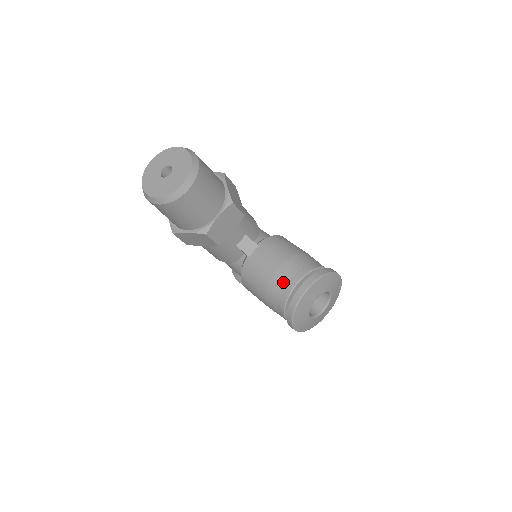
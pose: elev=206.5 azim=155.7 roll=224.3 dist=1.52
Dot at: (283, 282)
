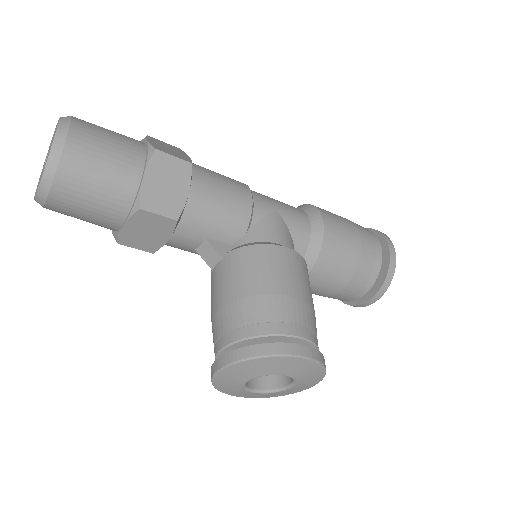
Dot at: (215, 335)
